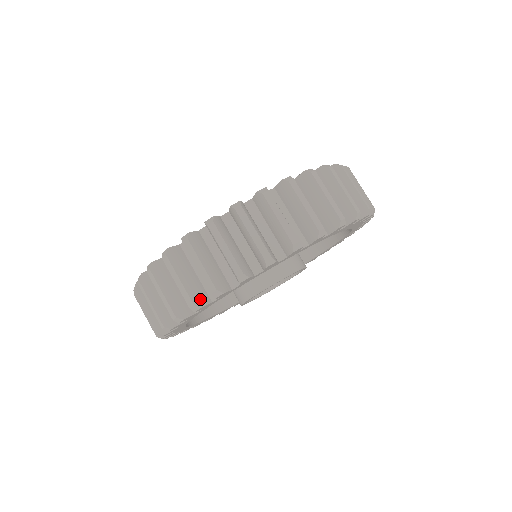
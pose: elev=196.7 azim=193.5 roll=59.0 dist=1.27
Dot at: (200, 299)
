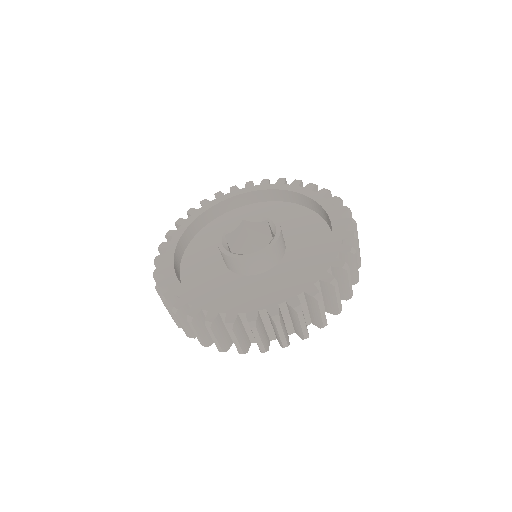
Dot at: occluded
